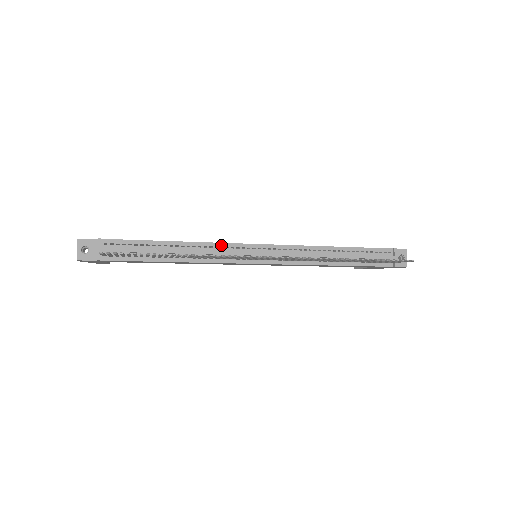
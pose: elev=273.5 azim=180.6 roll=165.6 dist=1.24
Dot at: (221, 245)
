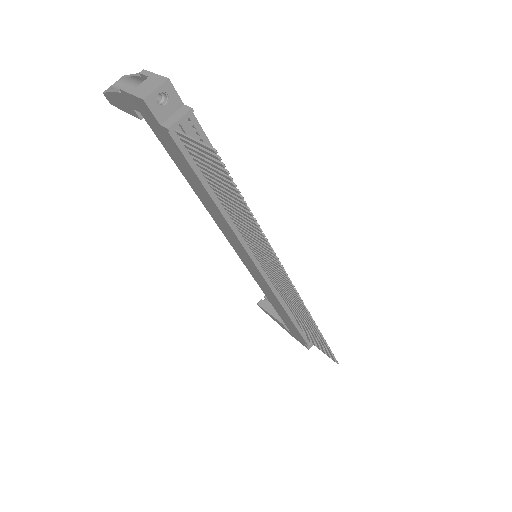
Dot at: occluded
